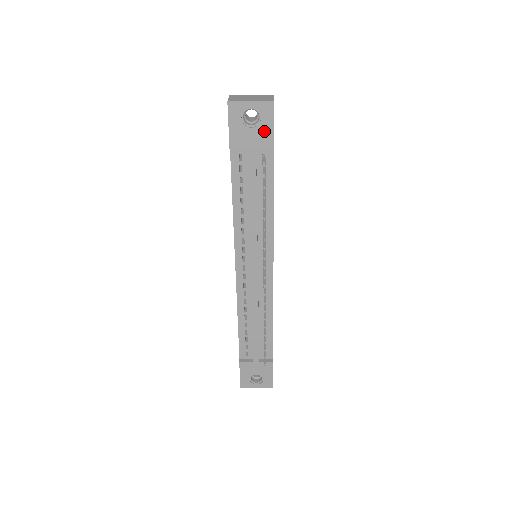
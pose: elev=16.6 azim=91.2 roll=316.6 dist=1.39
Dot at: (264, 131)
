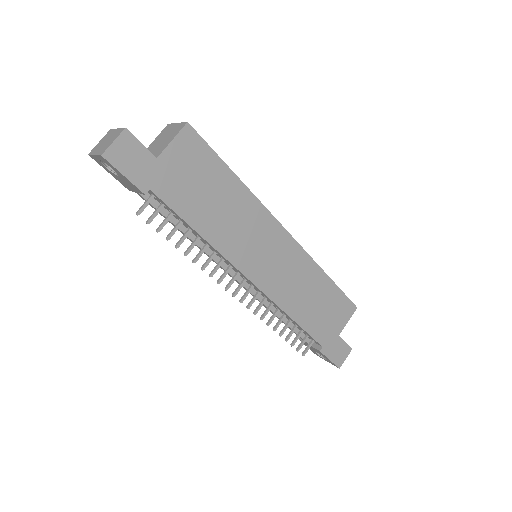
Dot at: (125, 179)
